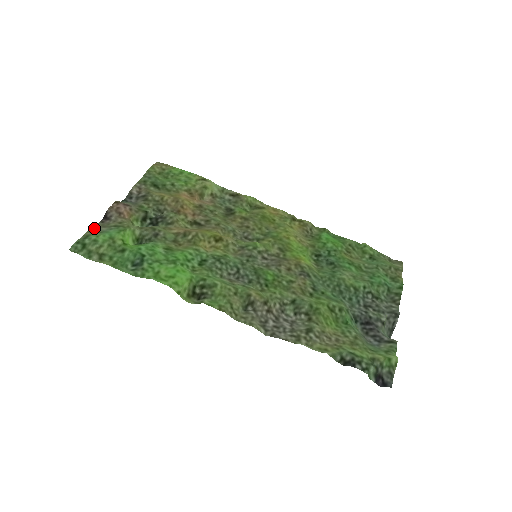
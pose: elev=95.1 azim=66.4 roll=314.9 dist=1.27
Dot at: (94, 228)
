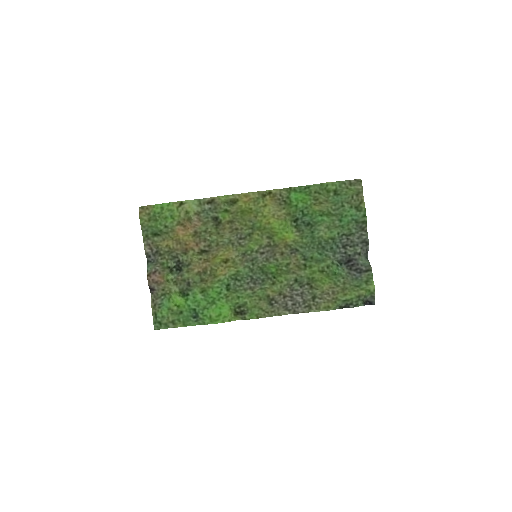
Dot at: (152, 303)
